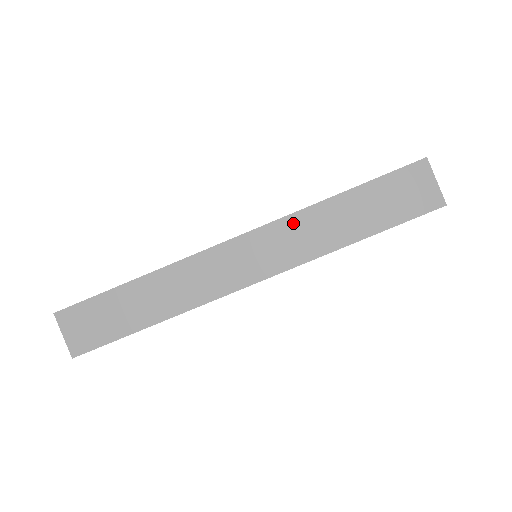
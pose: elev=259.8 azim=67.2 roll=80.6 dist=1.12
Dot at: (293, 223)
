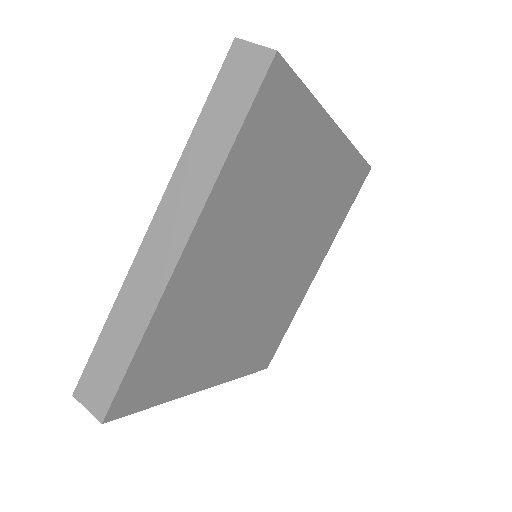
Dot at: (179, 177)
